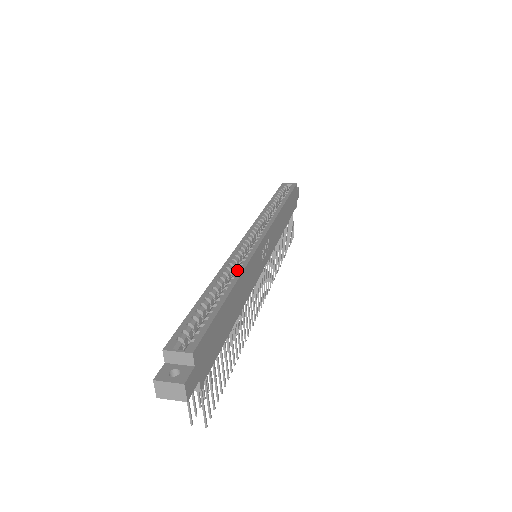
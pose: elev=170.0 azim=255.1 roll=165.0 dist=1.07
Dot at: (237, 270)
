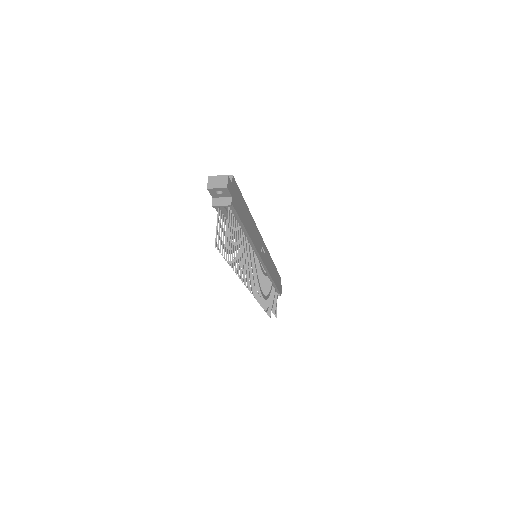
Dot at: occluded
